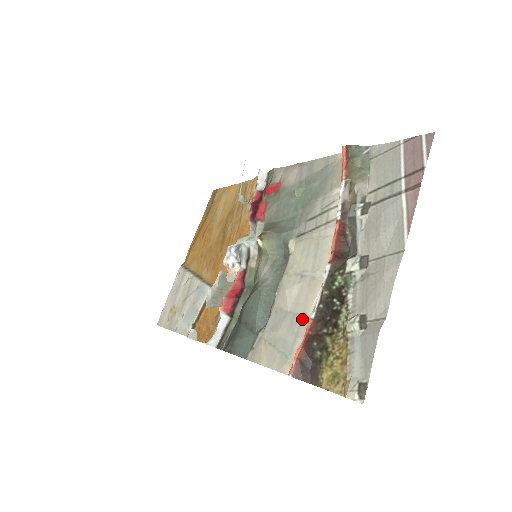
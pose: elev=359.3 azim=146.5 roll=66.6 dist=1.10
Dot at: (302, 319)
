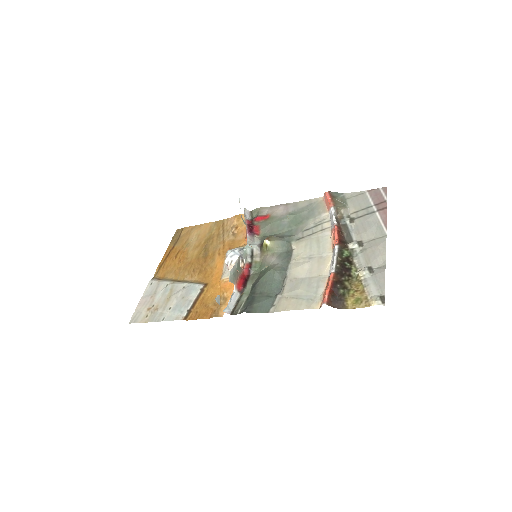
Dot at: (319, 278)
